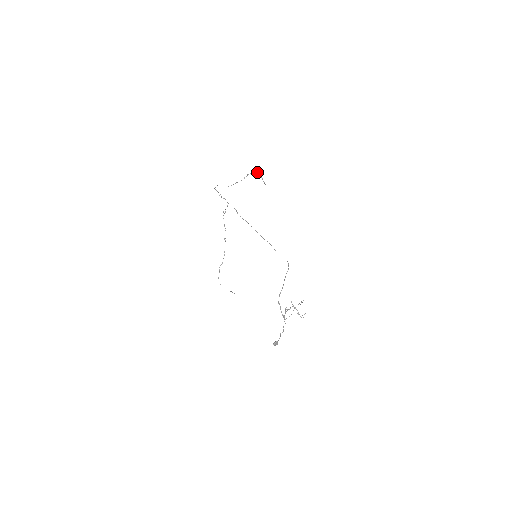
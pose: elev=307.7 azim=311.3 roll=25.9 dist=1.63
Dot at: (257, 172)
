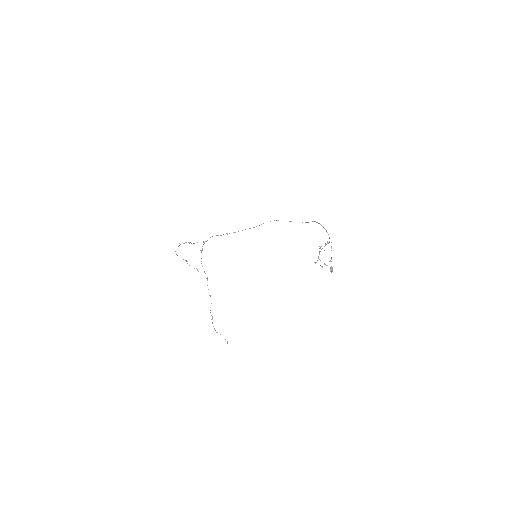
Dot at: (189, 265)
